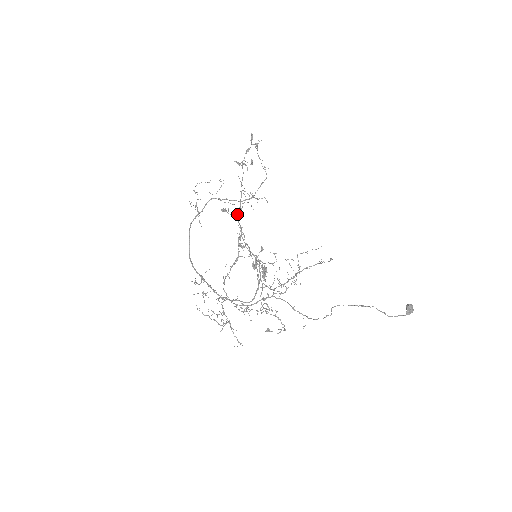
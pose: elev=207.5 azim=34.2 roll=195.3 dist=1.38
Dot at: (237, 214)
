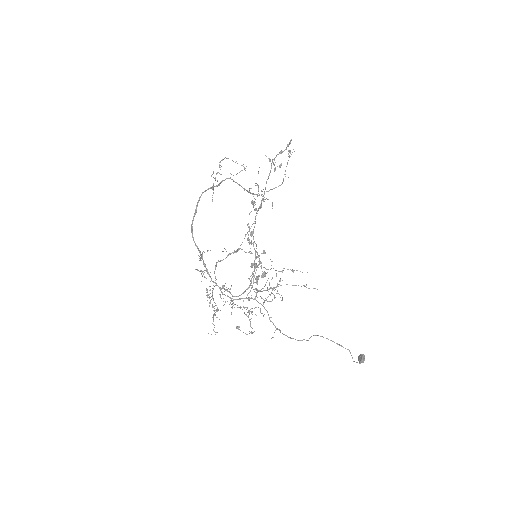
Dot at: (257, 210)
